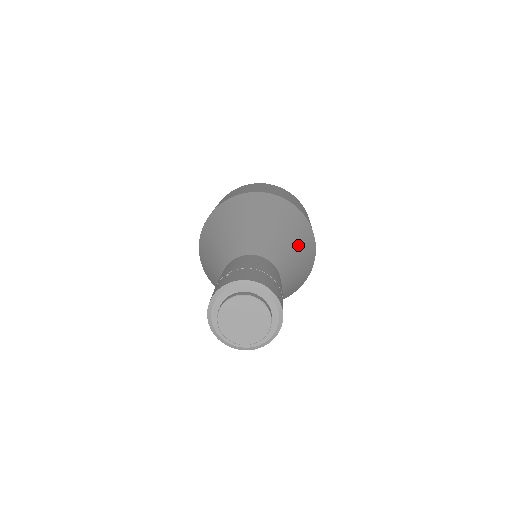
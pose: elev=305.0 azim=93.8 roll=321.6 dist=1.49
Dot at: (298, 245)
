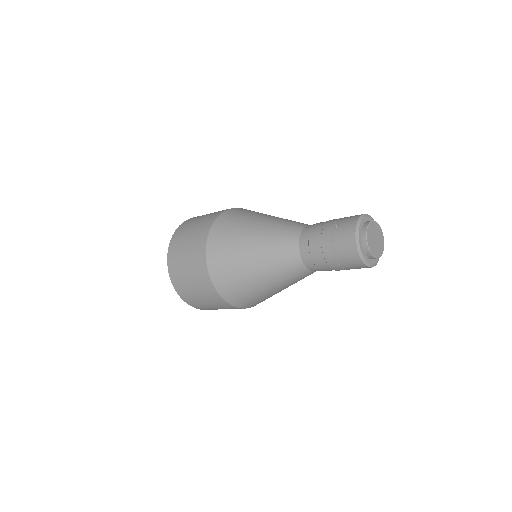
Dot at: occluded
